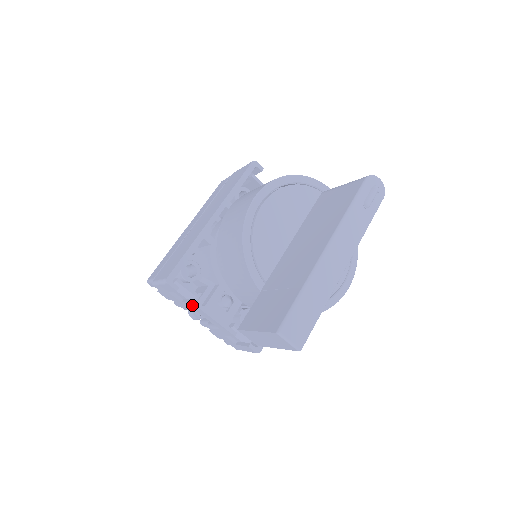
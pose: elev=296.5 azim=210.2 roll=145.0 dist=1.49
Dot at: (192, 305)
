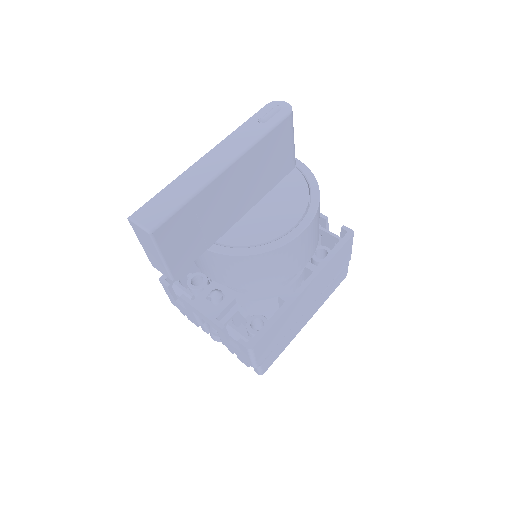
Dot at: (185, 303)
